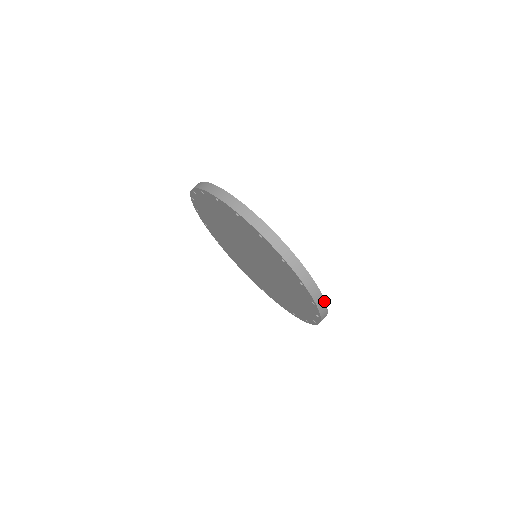
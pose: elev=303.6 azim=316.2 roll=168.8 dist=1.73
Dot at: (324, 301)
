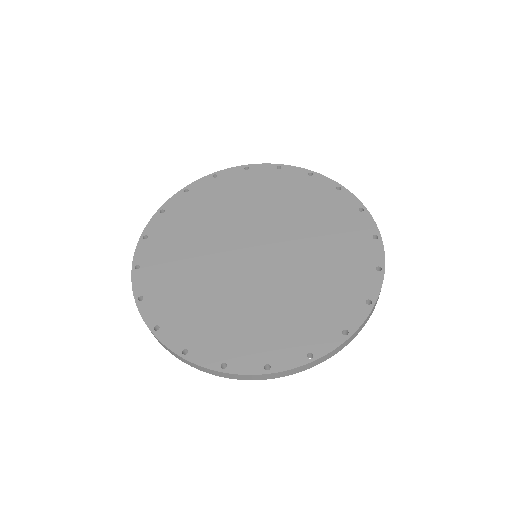
Dot at: (384, 265)
